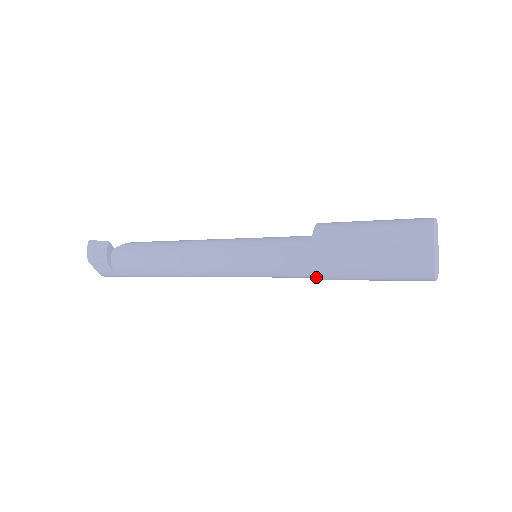
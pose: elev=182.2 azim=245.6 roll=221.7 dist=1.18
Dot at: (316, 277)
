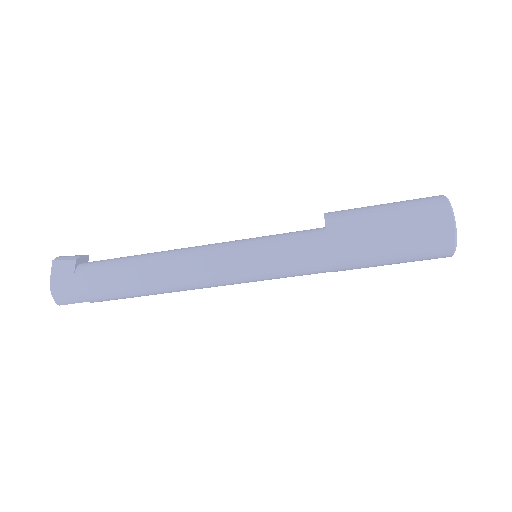
Dot at: (327, 237)
